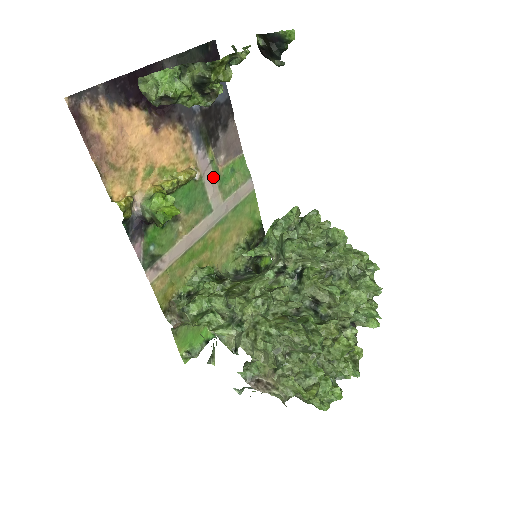
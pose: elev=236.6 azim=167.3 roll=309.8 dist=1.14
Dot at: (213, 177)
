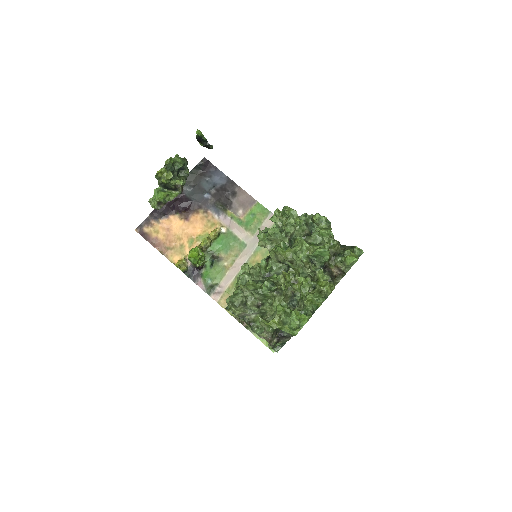
Dot at: (238, 226)
